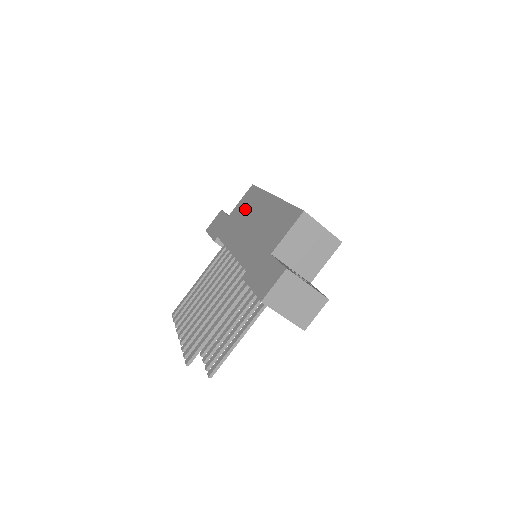
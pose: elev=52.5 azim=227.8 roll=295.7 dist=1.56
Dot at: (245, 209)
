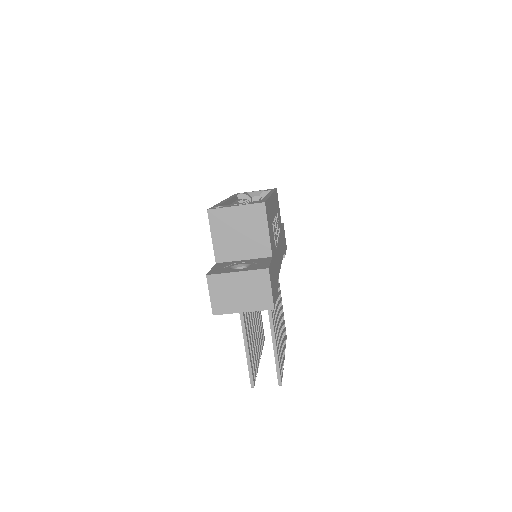
Dot at: occluded
